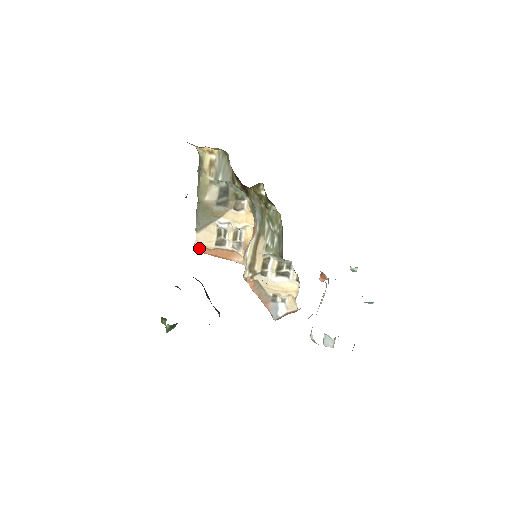
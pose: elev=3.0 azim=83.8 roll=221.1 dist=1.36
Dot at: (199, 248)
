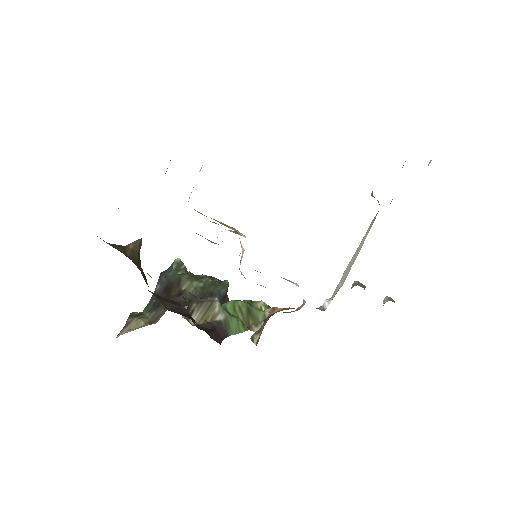
Dot at: occluded
